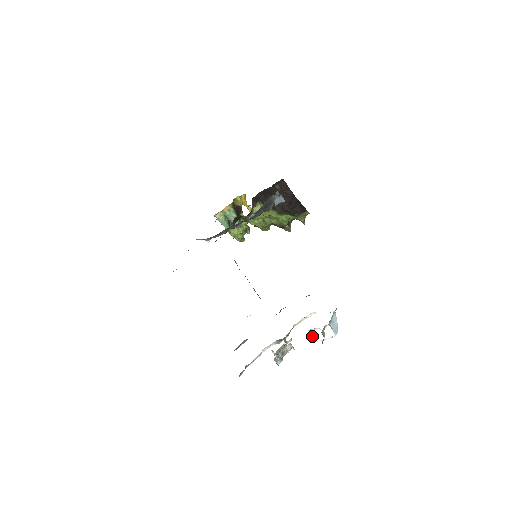
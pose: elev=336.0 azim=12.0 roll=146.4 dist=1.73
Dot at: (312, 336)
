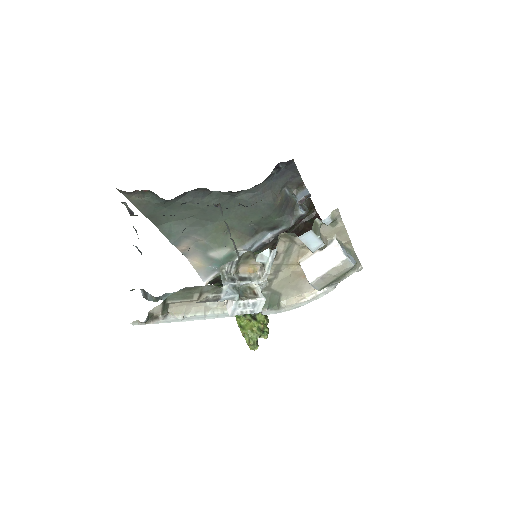
Dot at: (304, 270)
